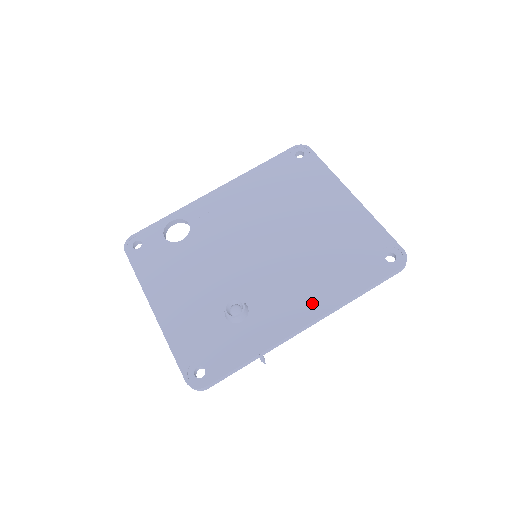
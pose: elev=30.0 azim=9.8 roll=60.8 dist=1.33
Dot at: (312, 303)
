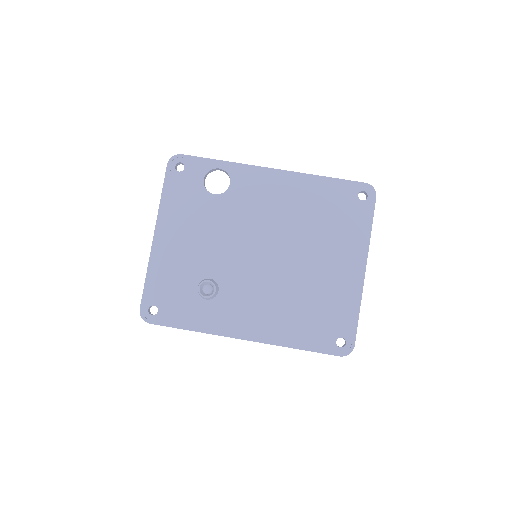
Dot at: (261, 328)
